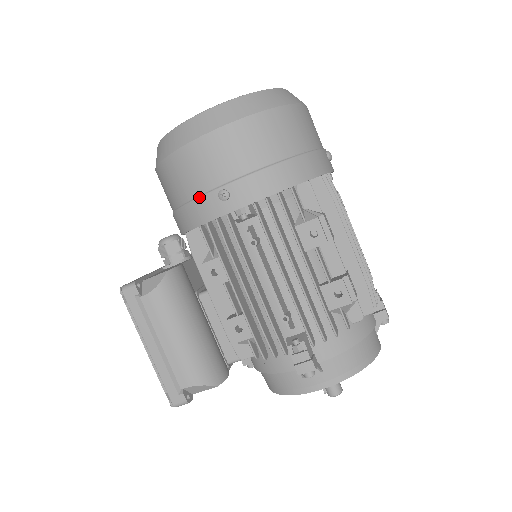
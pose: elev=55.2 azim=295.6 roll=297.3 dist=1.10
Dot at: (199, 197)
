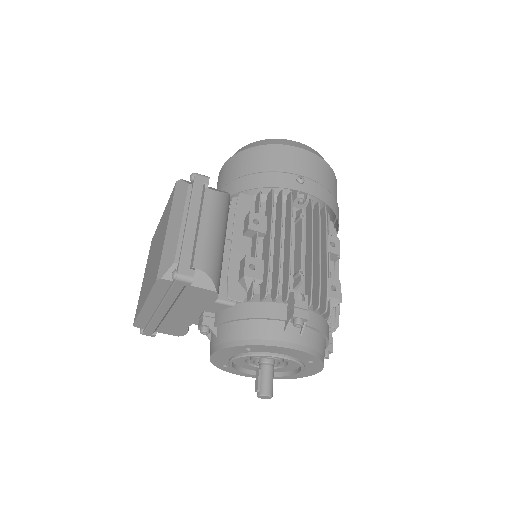
Dot at: (281, 172)
